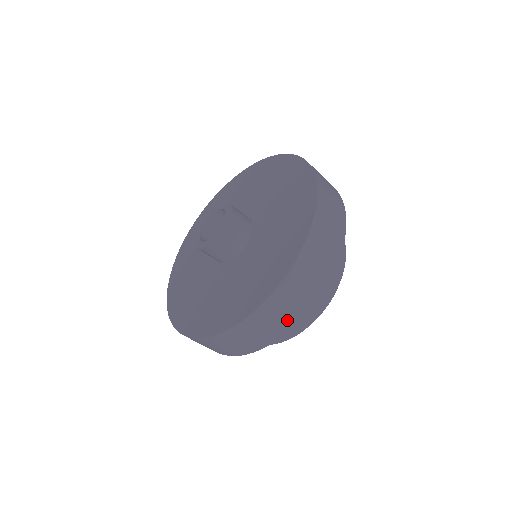
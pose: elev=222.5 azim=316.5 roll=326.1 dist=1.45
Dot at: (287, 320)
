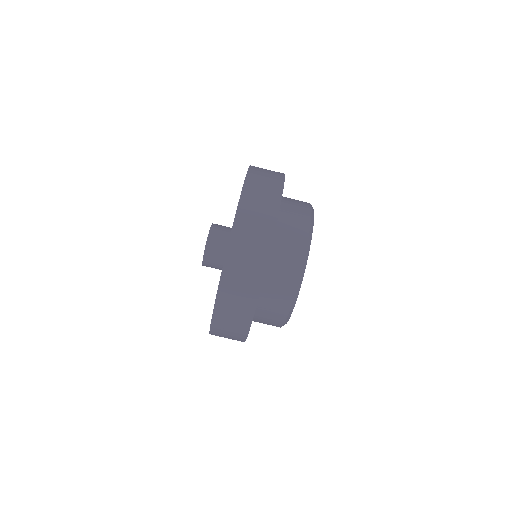
Dot at: (276, 174)
